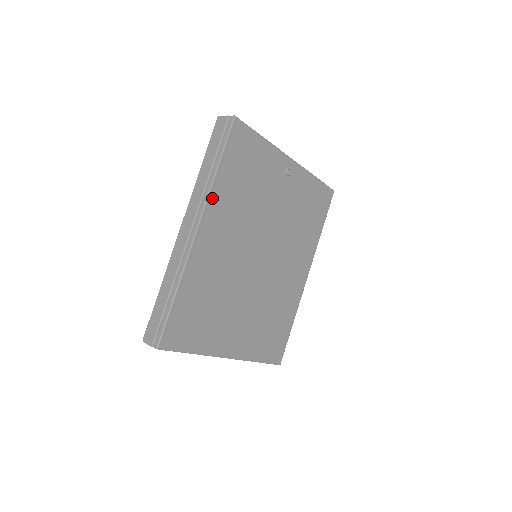
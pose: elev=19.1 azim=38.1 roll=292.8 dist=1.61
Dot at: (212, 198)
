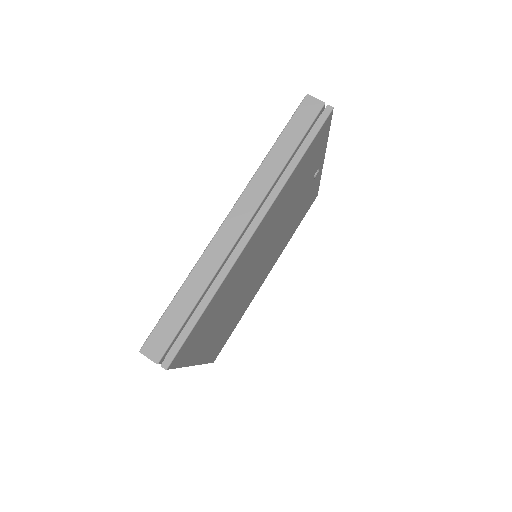
Dot at: (278, 197)
